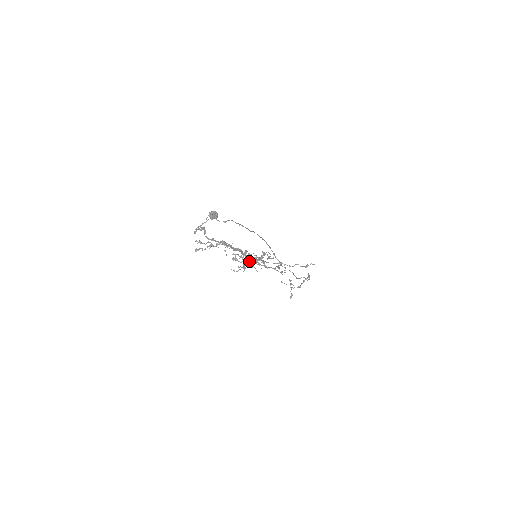
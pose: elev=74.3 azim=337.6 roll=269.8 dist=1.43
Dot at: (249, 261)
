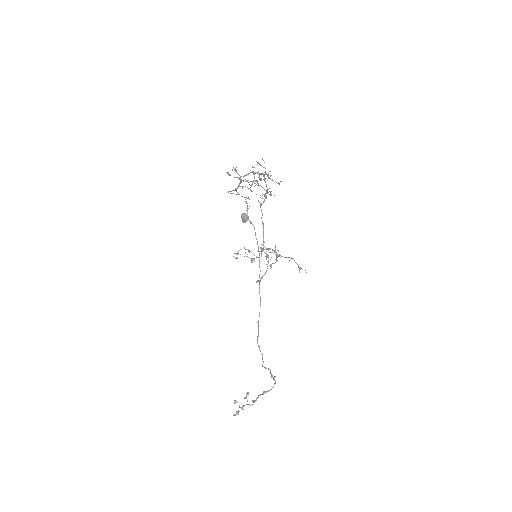
Dot at: (263, 194)
